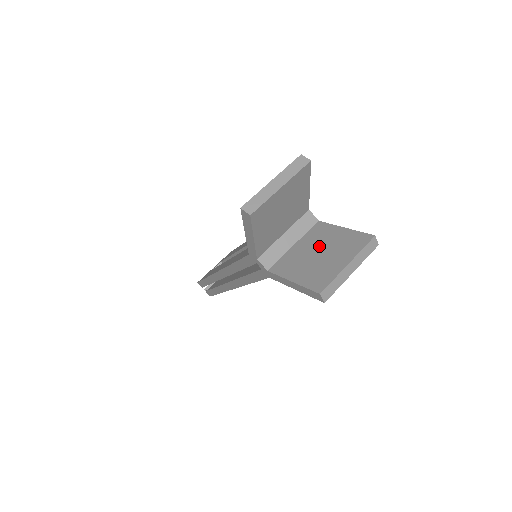
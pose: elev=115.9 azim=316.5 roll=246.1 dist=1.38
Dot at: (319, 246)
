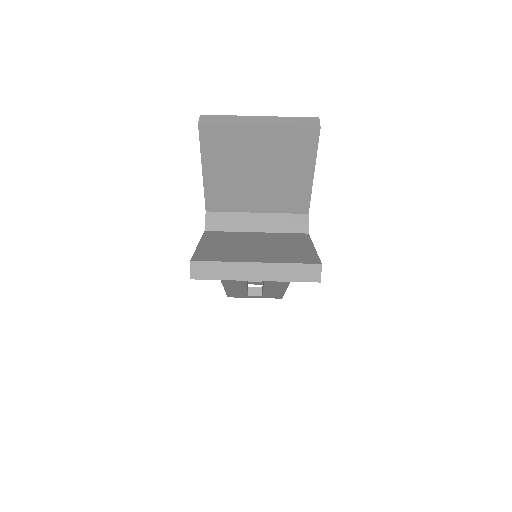
Dot at: (268, 242)
